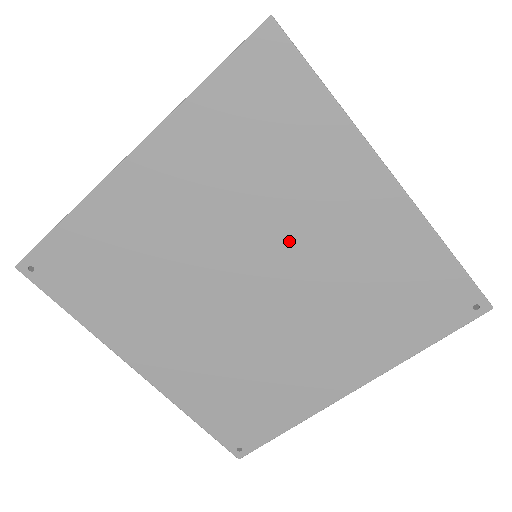
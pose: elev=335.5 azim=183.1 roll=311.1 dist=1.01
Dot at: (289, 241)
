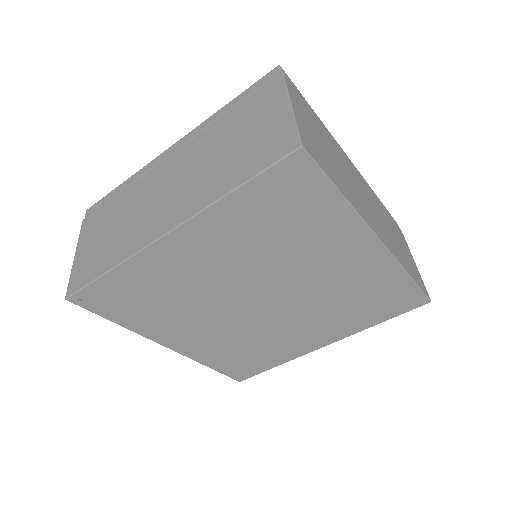
Dot at: (294, 276)
